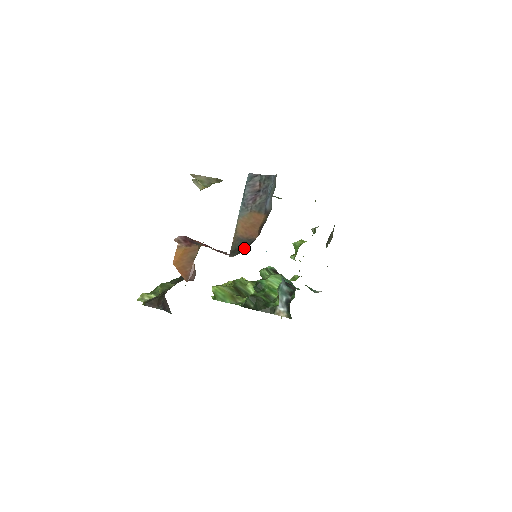
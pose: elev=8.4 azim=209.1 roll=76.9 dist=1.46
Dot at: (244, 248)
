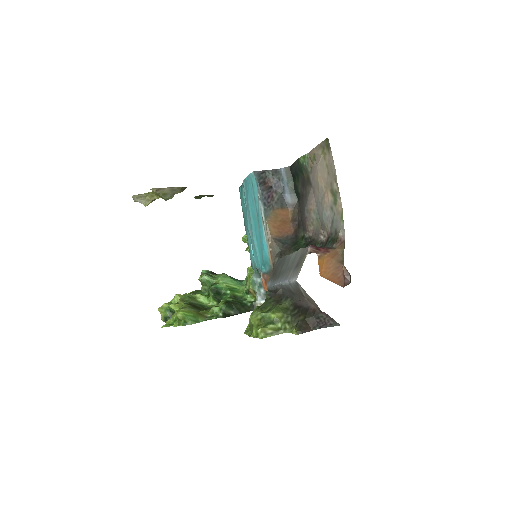
Dot at: (294, 246)
